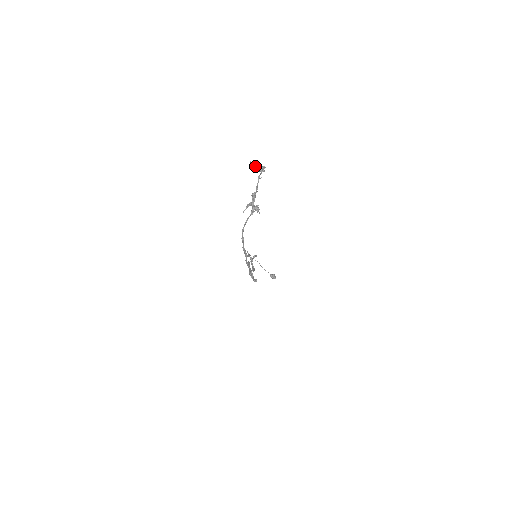
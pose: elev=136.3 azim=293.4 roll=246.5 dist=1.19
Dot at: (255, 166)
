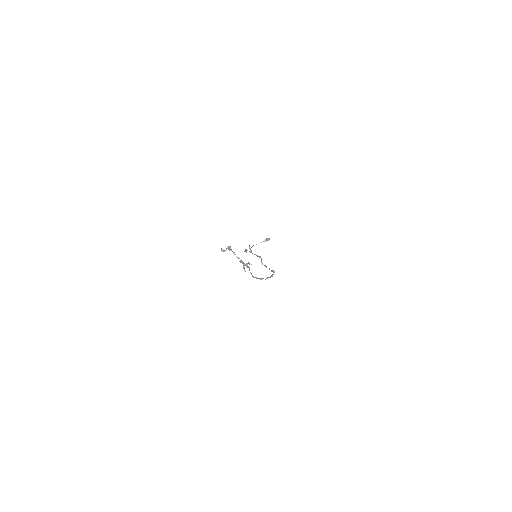
Dot at: (225, 250)
